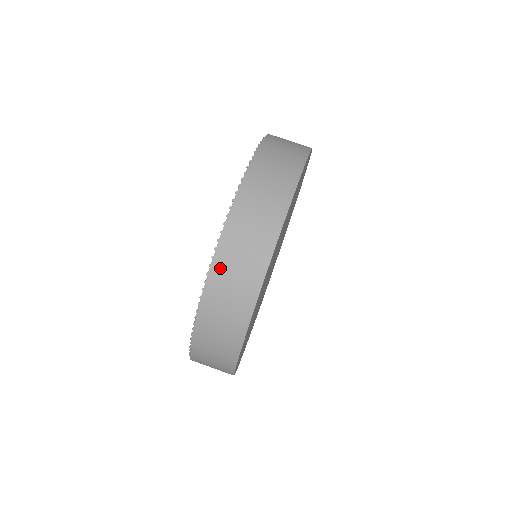
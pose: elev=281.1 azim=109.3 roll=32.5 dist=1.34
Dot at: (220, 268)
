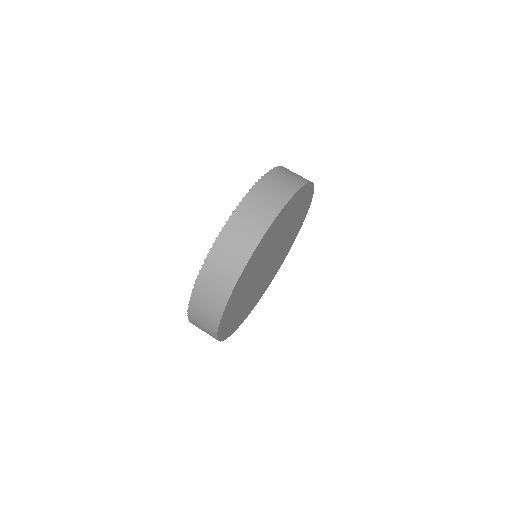
Dot at: (194, 308)
